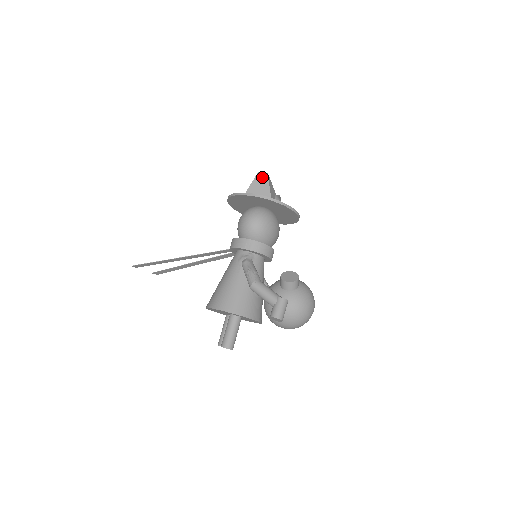
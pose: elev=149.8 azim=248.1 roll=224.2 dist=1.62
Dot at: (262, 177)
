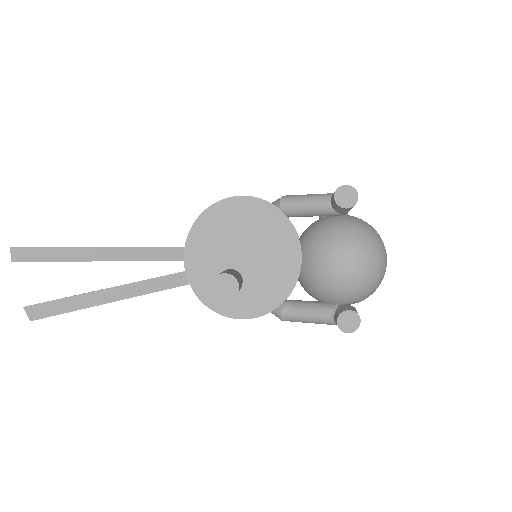
Dot at: occluded
